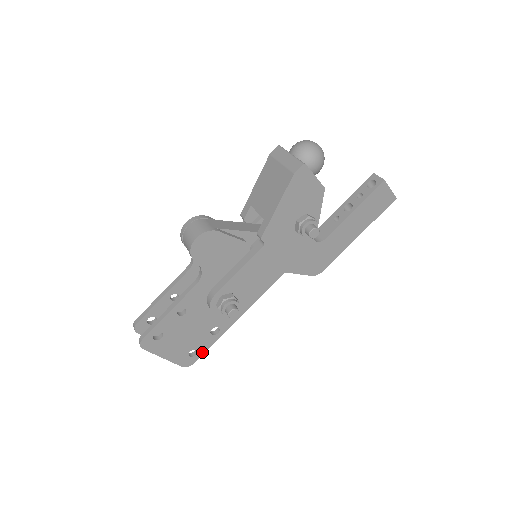
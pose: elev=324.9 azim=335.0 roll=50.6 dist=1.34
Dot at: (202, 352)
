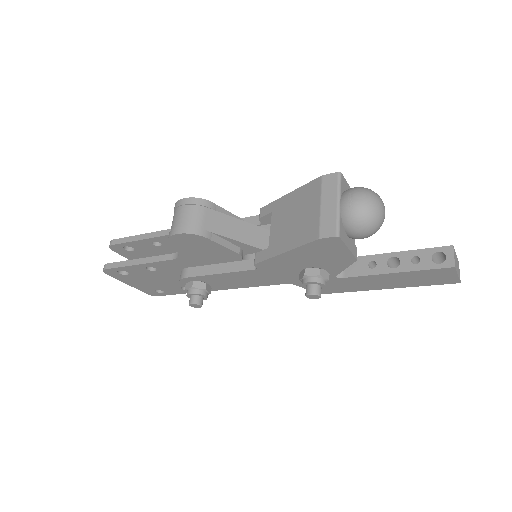
Dot at: (170, 293)
